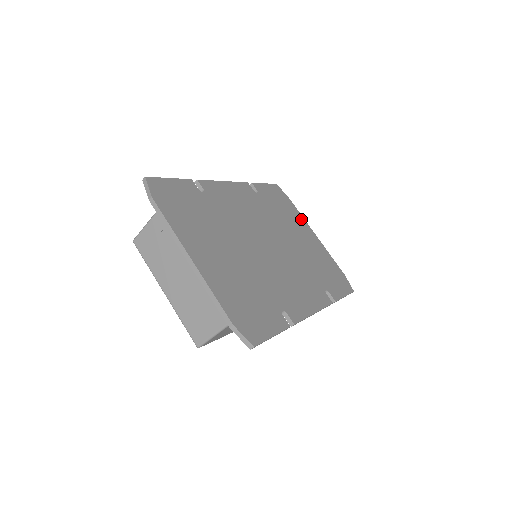
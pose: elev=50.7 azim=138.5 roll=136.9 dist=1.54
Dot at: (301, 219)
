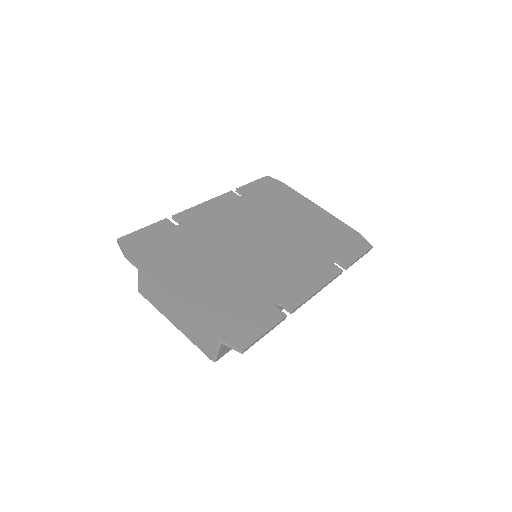
Dot at: (300, 198)
